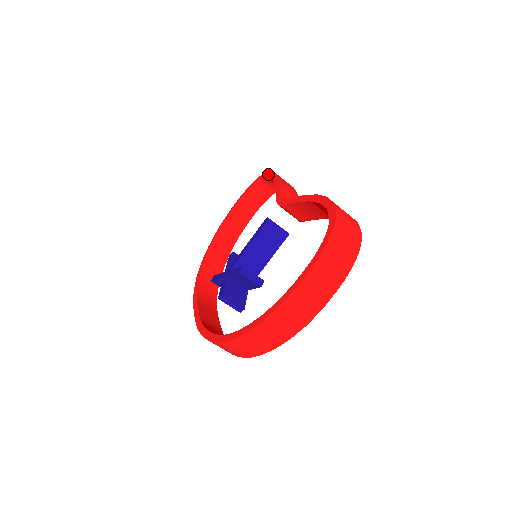
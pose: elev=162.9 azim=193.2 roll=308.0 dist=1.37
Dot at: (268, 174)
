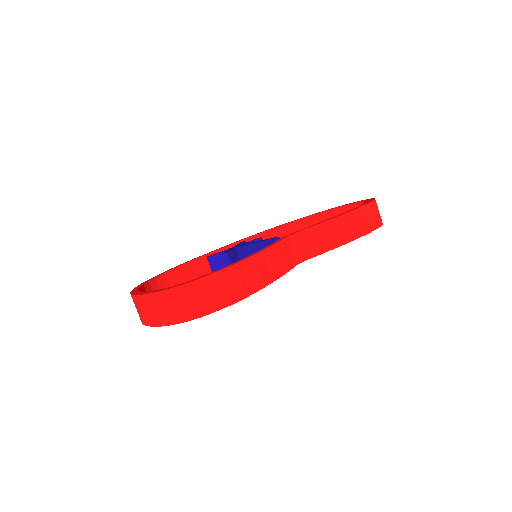
Dot at: (365, 203)
